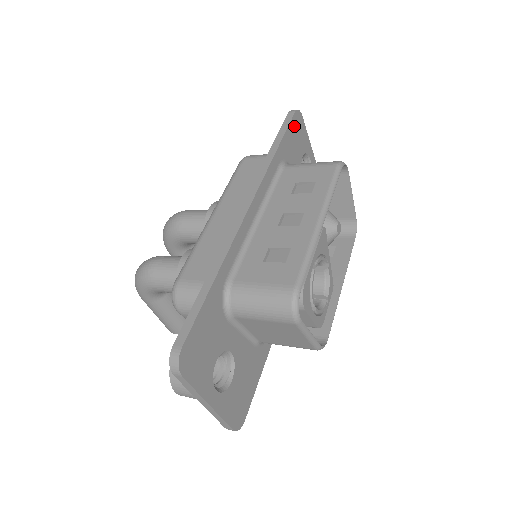
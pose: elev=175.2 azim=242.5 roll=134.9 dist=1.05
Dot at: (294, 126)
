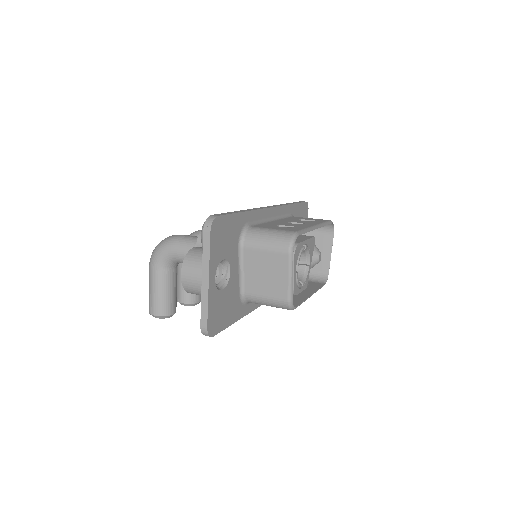
Dot at: (303, 208)
